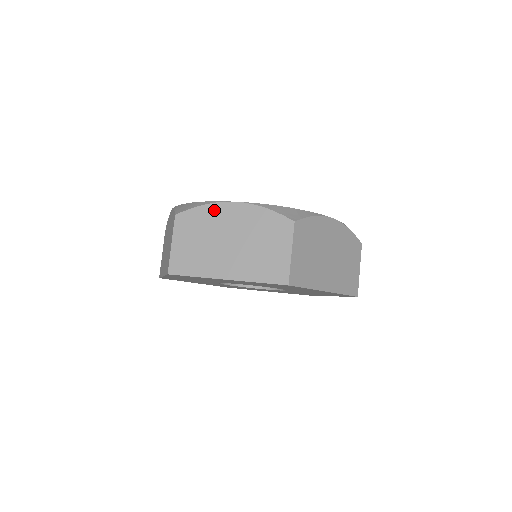
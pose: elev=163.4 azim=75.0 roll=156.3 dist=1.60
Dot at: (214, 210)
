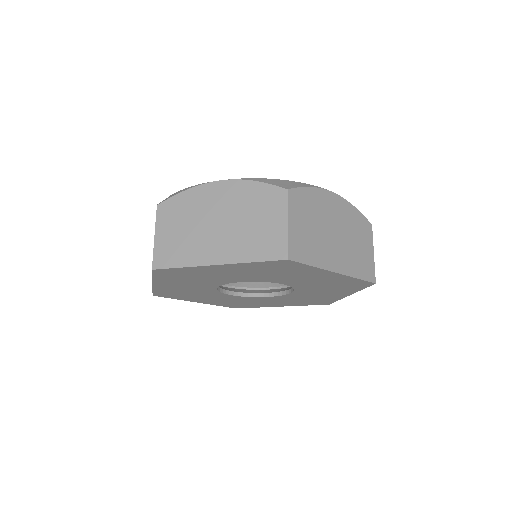
Dot at: (198, 193)
